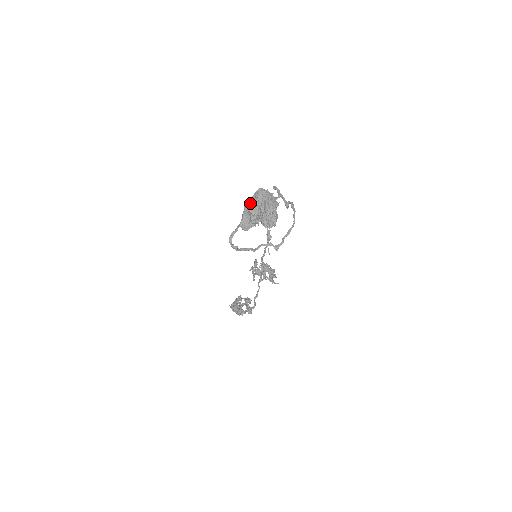
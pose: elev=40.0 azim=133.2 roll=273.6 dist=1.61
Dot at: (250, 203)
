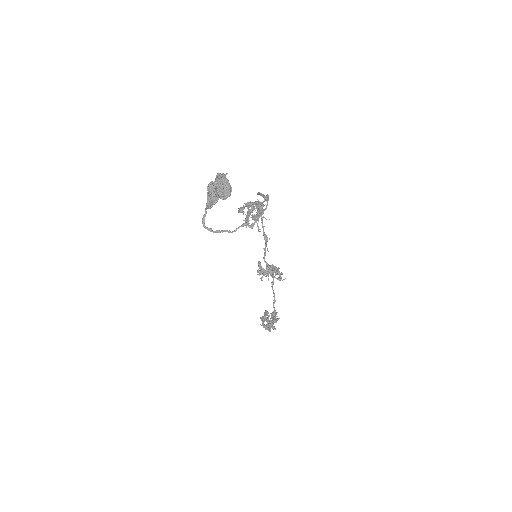
Dot at: occluded
